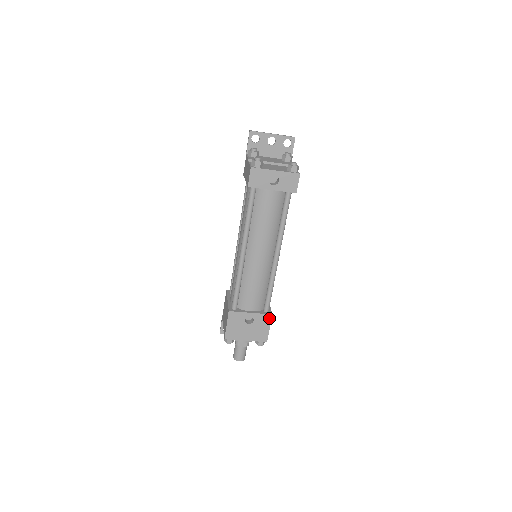
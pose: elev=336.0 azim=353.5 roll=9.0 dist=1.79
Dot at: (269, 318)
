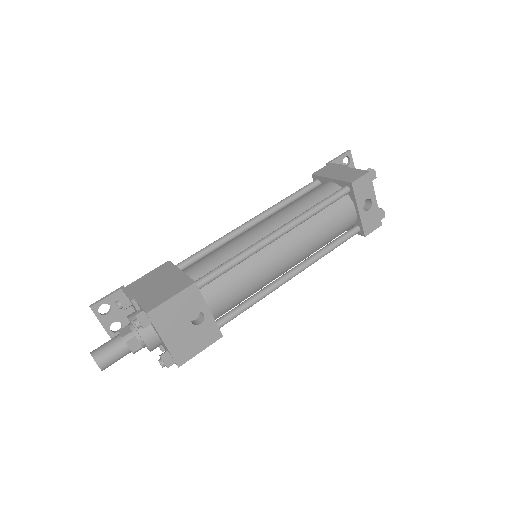
Dot at: (215, 337)
